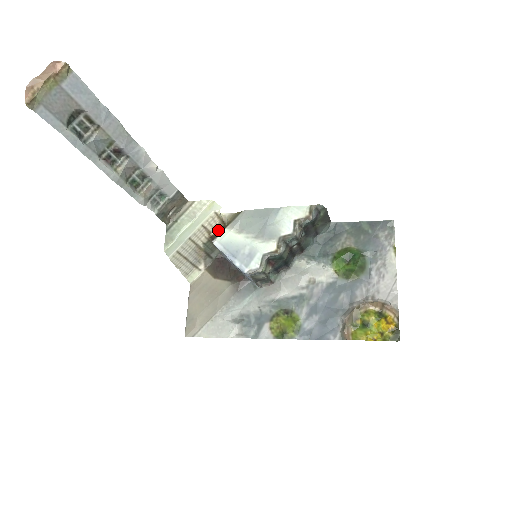
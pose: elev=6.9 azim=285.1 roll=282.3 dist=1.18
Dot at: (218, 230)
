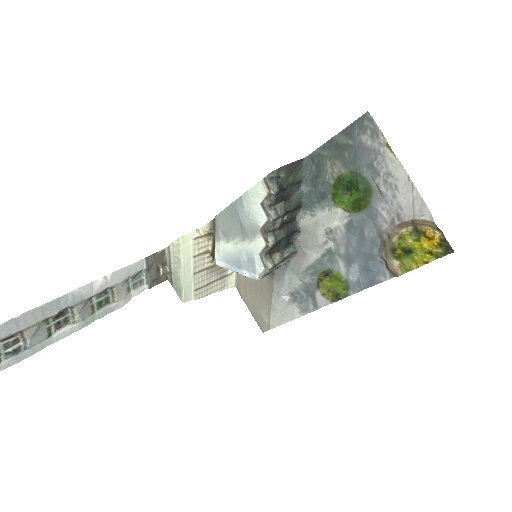
Dot at: (212, 244)
